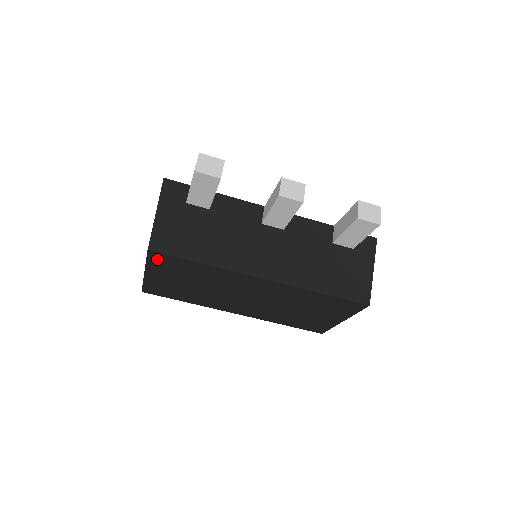
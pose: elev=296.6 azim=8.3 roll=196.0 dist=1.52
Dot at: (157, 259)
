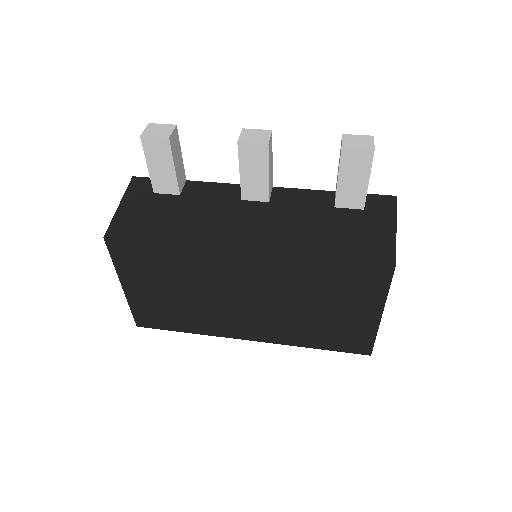
Dot at: (120, 253)
